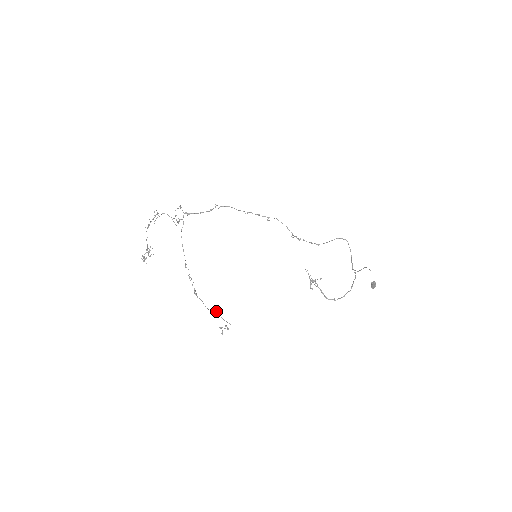
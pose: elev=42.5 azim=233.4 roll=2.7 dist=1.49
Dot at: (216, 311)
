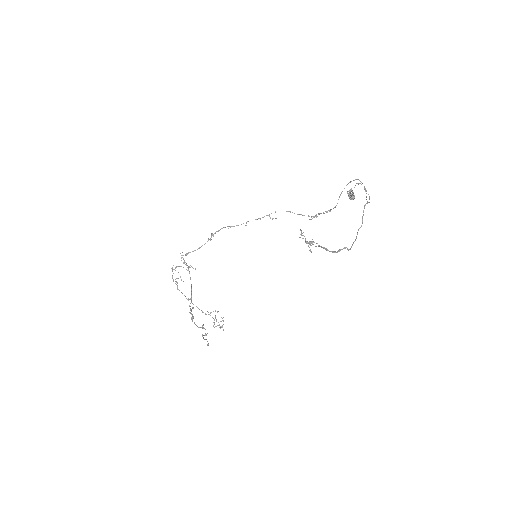
Dot at: (203, 325)
